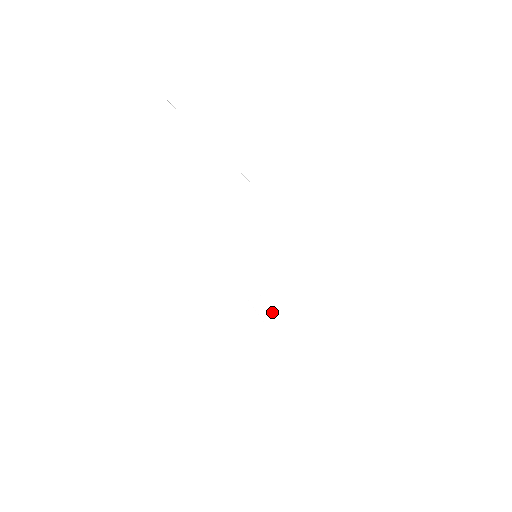
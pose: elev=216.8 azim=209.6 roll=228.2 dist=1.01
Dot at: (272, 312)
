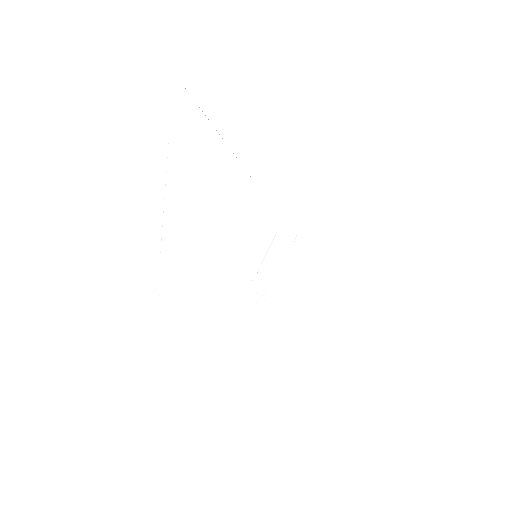
Dot at: occluded
